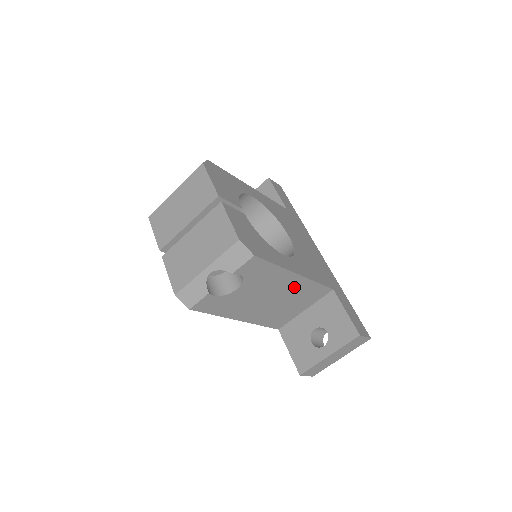
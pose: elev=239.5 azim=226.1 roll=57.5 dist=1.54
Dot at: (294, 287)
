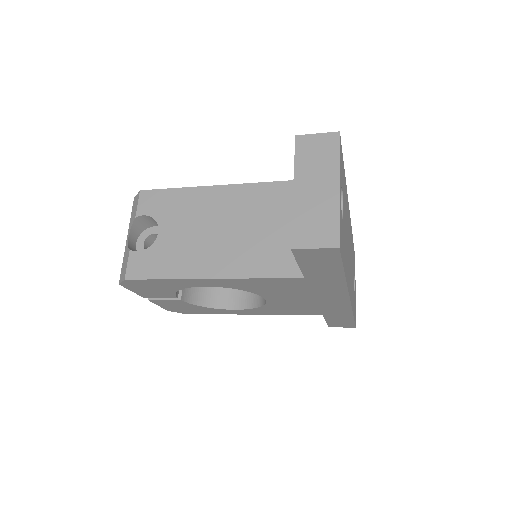
Dot at: (235, 202)
